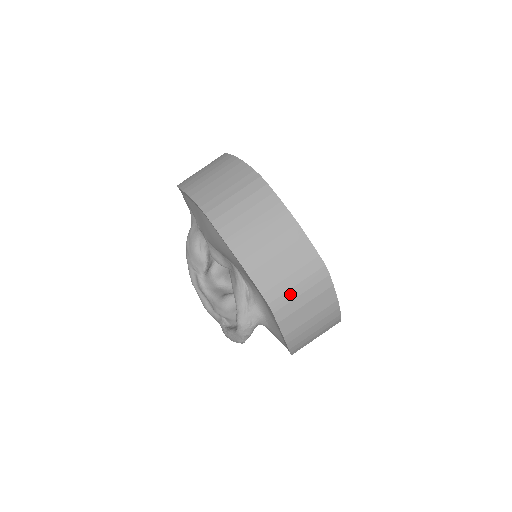
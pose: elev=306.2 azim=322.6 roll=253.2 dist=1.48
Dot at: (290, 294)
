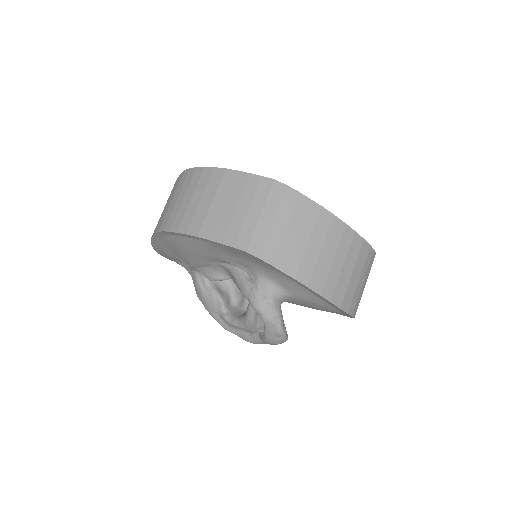
Dot at: (261, 228)
